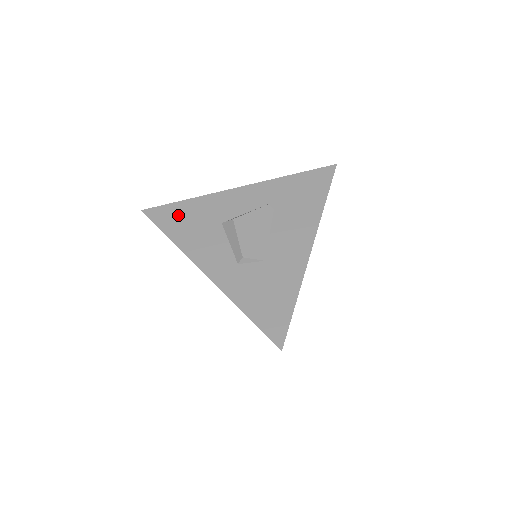
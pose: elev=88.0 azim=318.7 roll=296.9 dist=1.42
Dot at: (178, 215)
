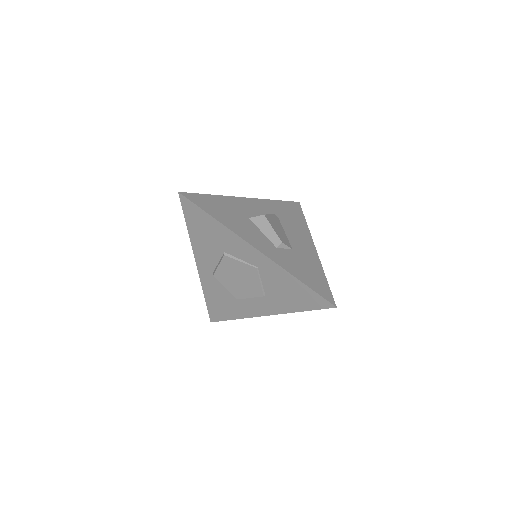
Dot at: (212, 204)
